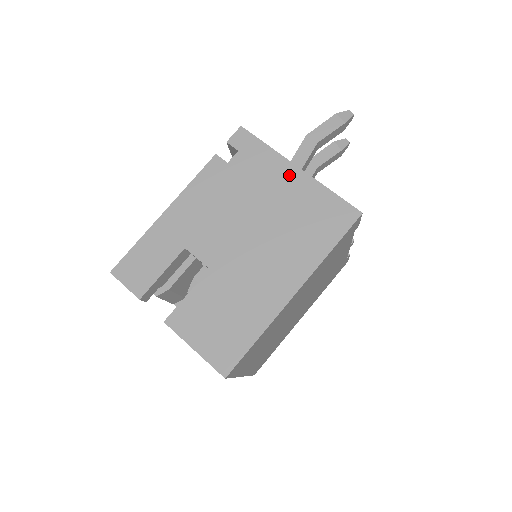
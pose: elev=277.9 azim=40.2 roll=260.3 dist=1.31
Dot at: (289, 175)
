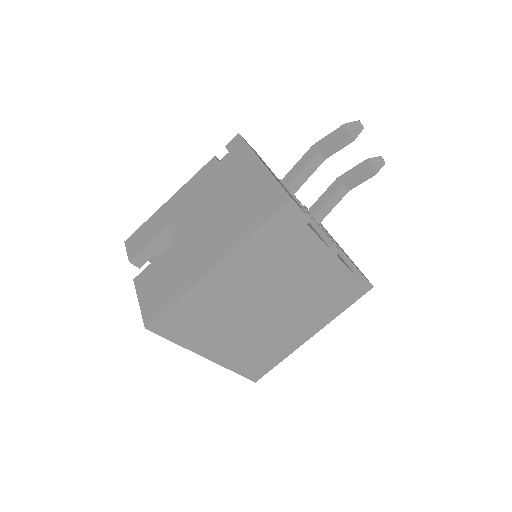
Dot at: (253, 168)
